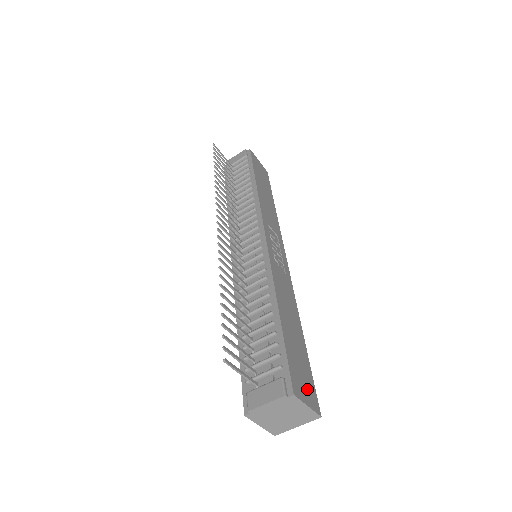
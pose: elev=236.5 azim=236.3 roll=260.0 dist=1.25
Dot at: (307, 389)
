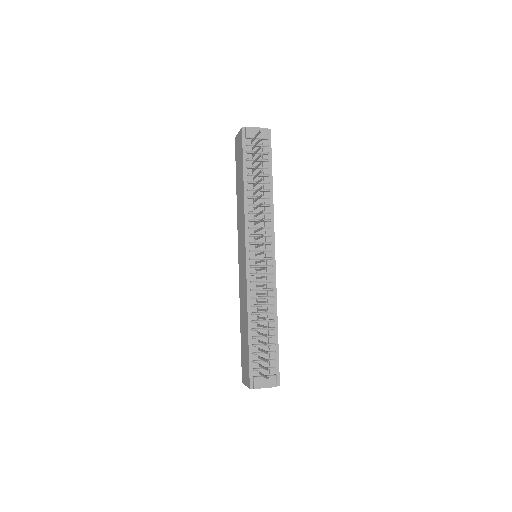
Dot at: occluded
